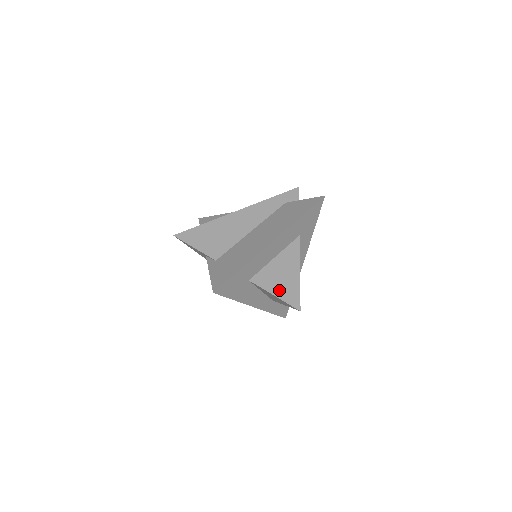
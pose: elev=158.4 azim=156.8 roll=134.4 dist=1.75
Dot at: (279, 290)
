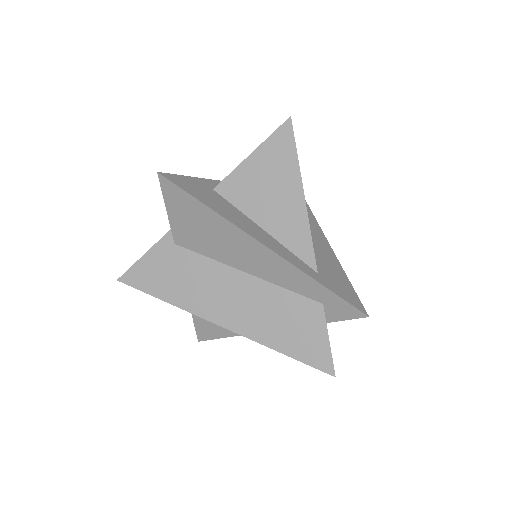
Dot at: (201, 320)
